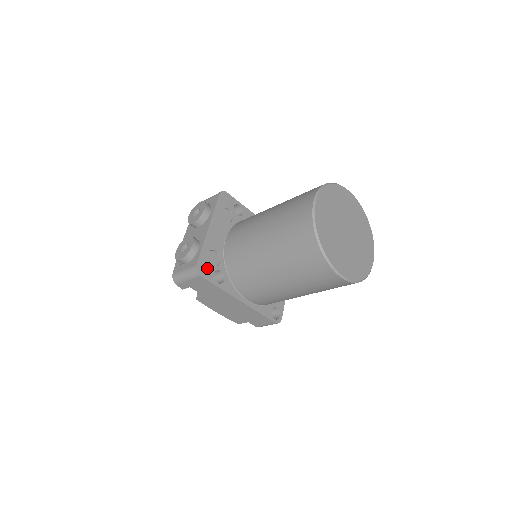
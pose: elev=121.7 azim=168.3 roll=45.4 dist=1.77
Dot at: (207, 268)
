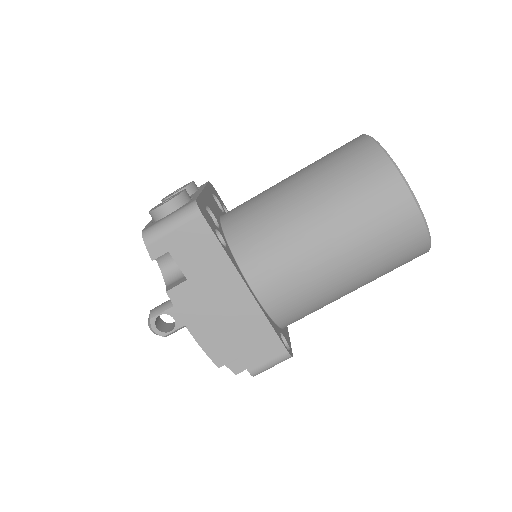
Dot at: (207, 216)
